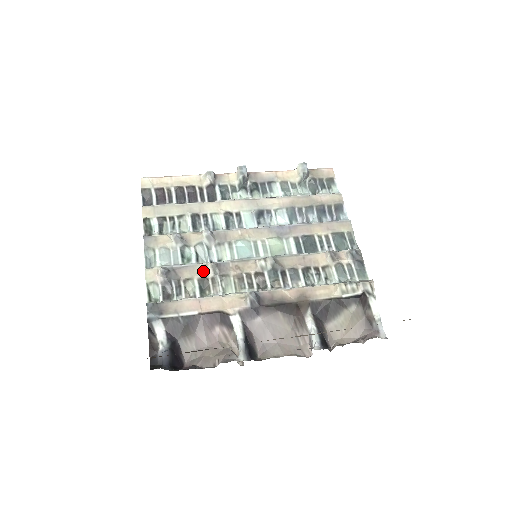
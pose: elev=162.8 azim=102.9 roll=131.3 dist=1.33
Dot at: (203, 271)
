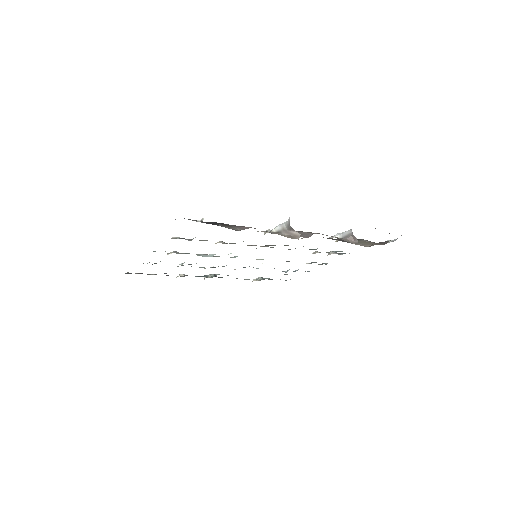
Dot at: occluded
